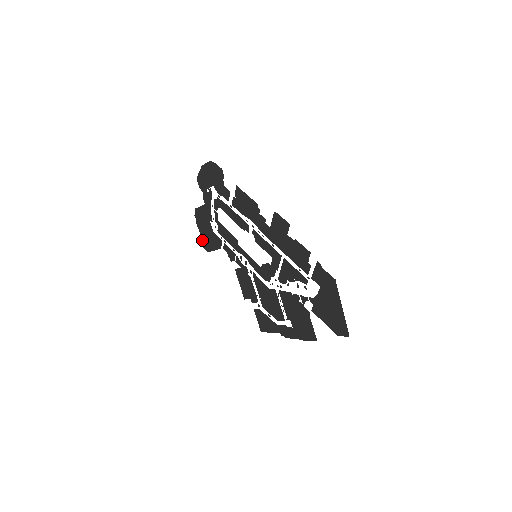
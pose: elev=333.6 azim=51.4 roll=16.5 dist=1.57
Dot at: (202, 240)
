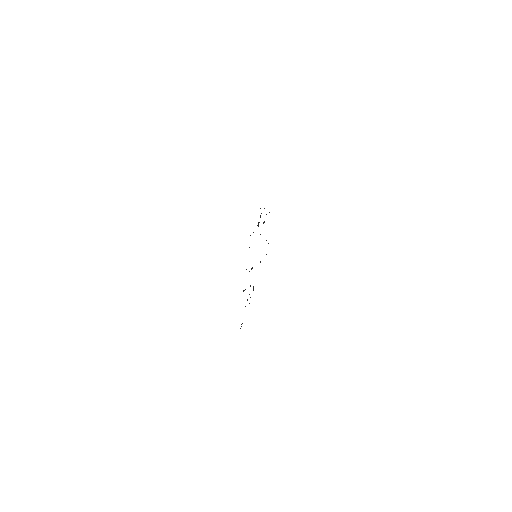
Dot at: occluded
